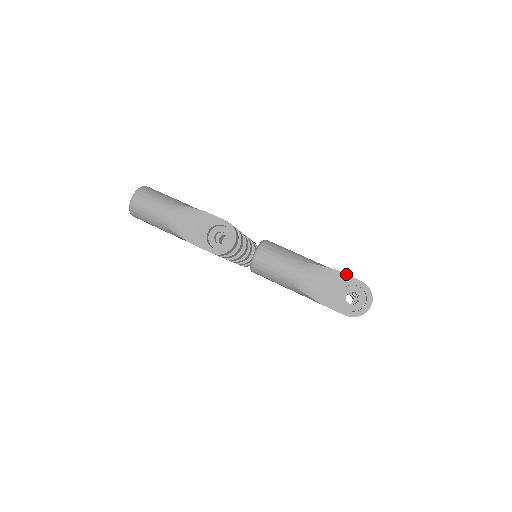
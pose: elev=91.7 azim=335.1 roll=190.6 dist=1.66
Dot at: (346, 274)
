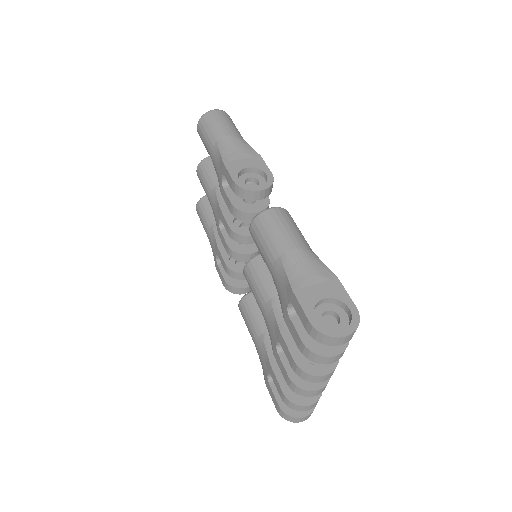
Dot at: occluded
